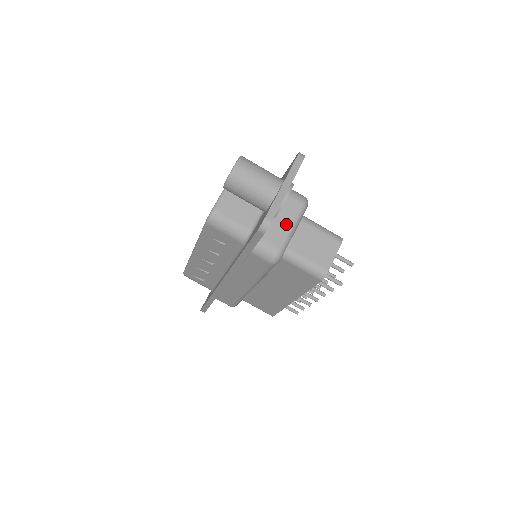
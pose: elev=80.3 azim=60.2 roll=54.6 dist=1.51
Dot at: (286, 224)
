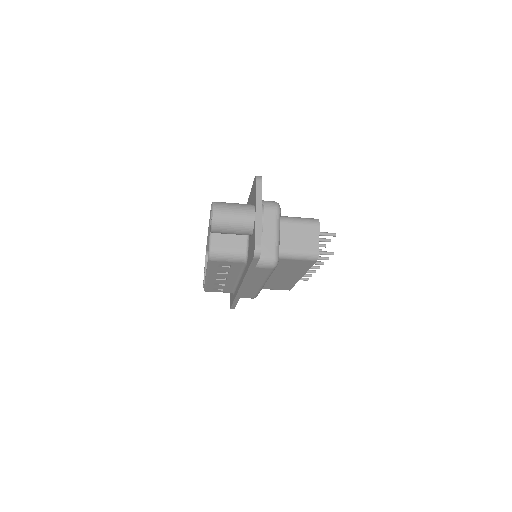
Dot at: (270, 233)
